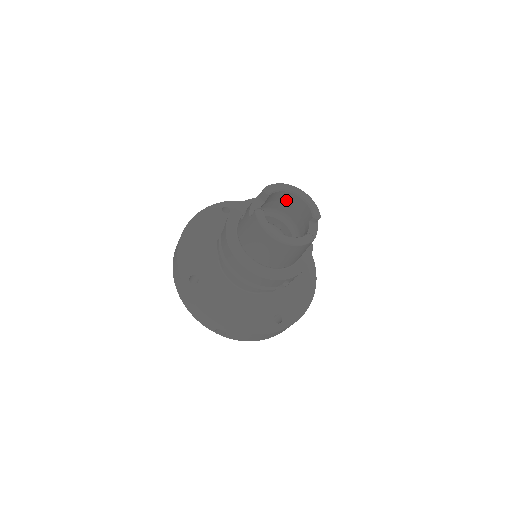
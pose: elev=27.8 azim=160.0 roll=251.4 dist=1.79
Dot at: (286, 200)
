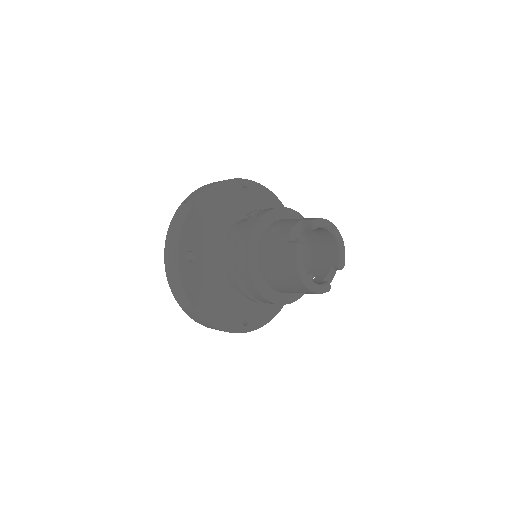
Dot at: (321, 234)
